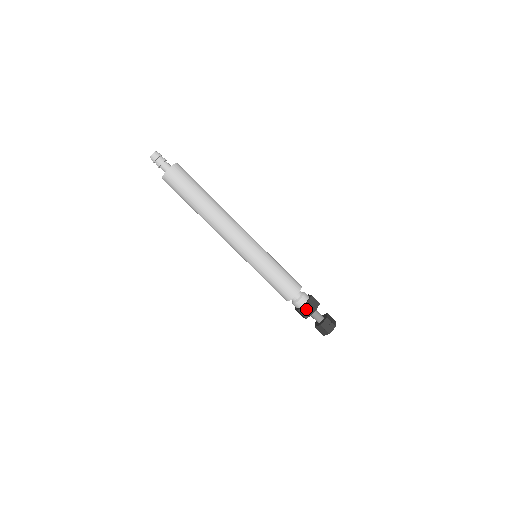
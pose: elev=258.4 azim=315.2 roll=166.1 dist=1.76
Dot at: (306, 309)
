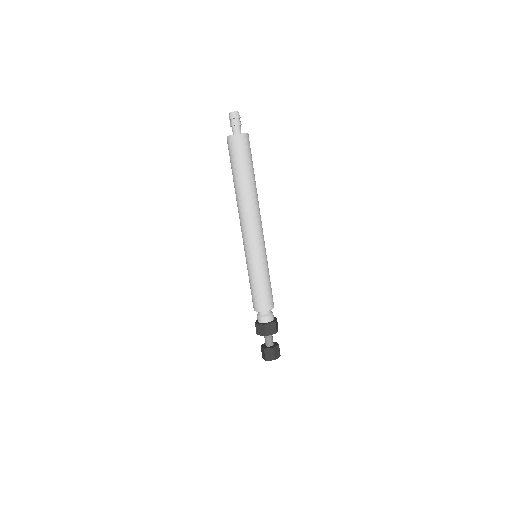
Dot at: (261, 328)
